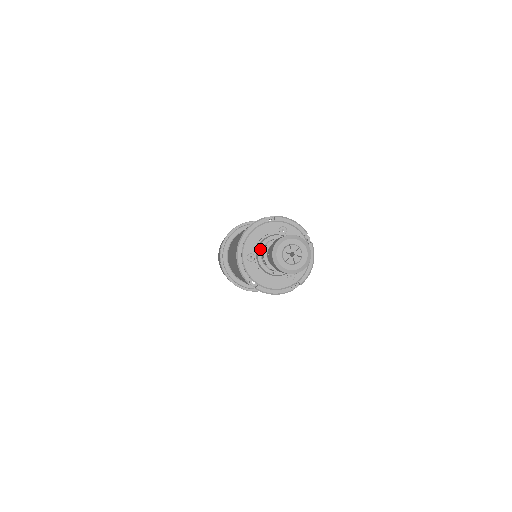
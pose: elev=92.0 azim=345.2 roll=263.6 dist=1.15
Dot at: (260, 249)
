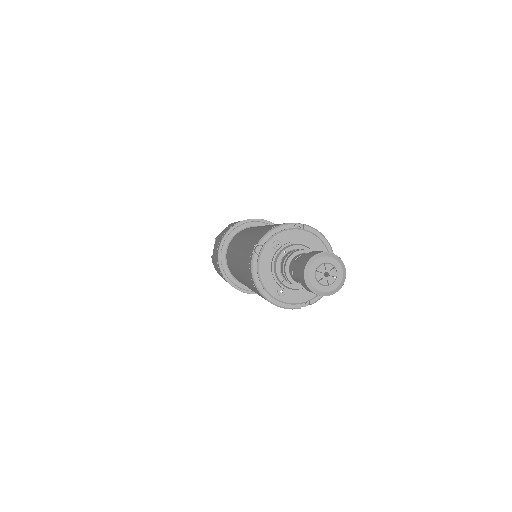
Dot at: (281, 280)
